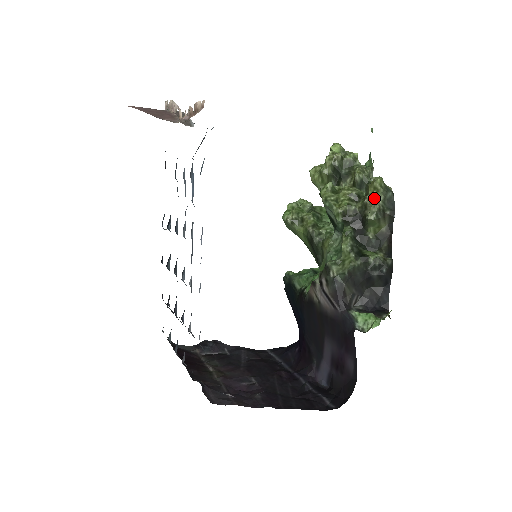
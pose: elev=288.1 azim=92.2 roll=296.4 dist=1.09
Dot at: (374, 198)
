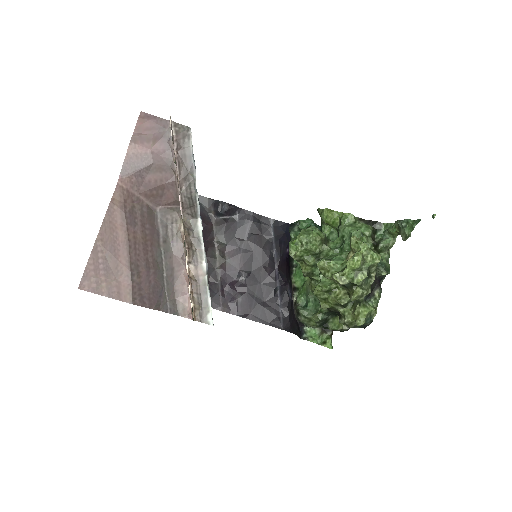
Dot at: (350, 323)
